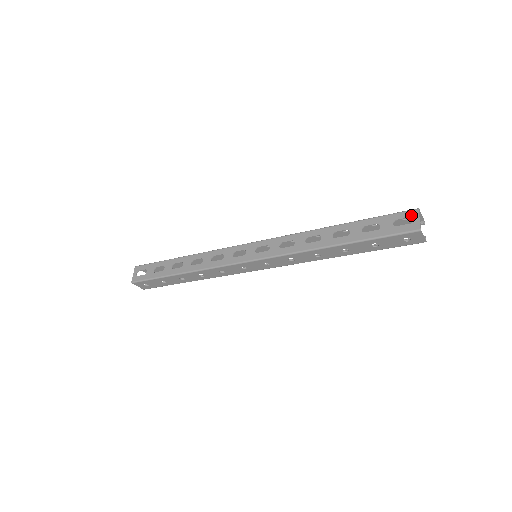
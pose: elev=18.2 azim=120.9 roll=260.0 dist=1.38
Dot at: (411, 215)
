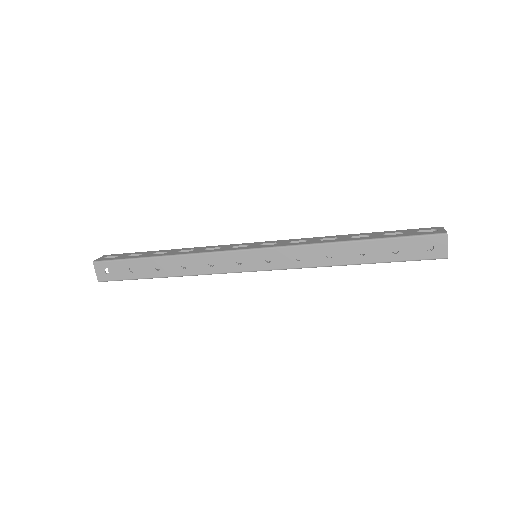
Dot at: (436, 228)
